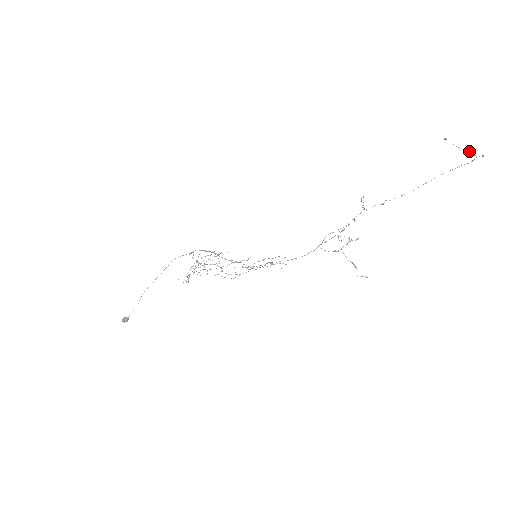
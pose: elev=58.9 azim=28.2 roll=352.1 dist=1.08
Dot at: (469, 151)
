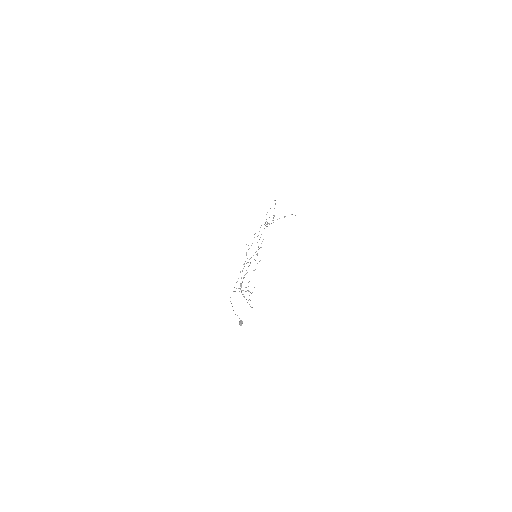
Dot at: occluded
